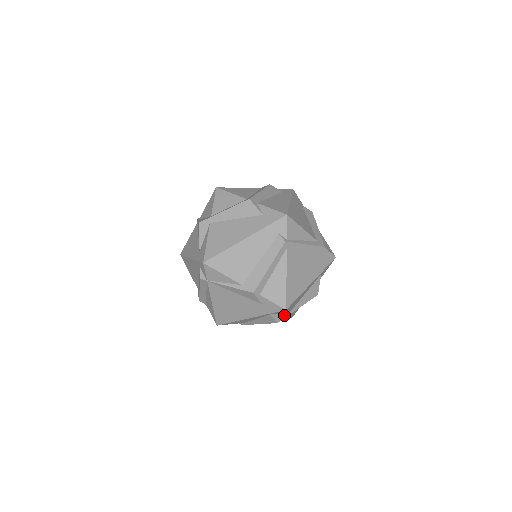
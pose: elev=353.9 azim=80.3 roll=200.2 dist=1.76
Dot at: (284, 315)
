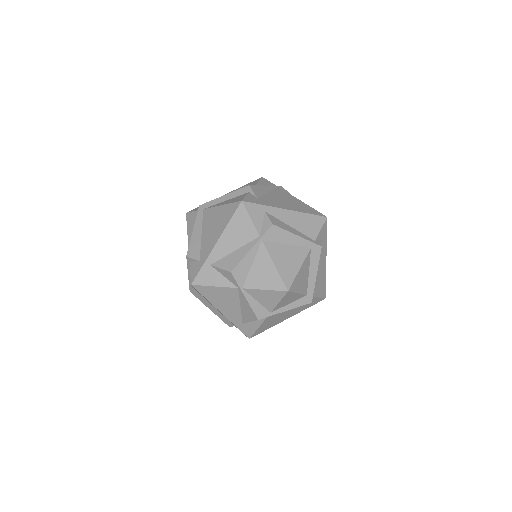
Dot at: occluded
